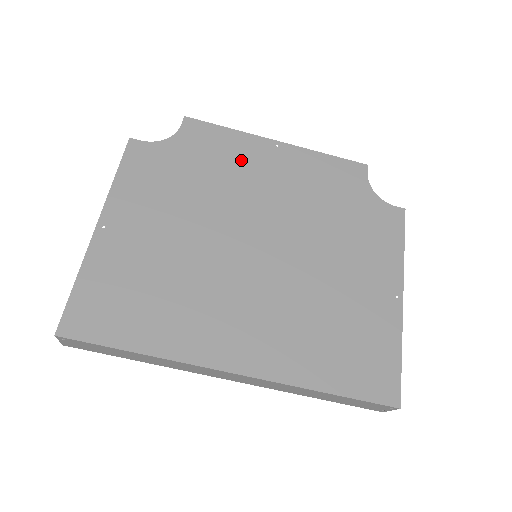
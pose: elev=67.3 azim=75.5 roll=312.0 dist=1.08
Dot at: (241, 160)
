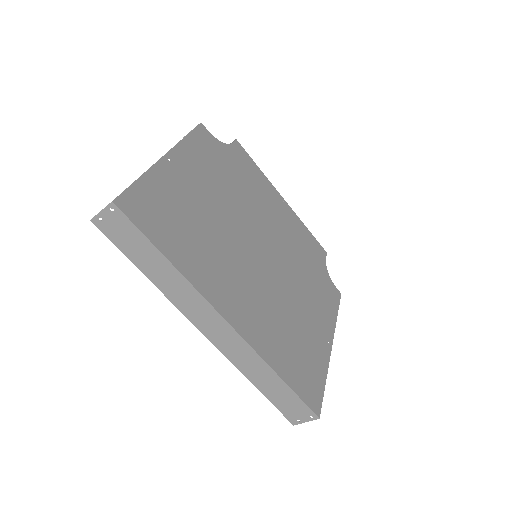
Dot at: (262, 192)
